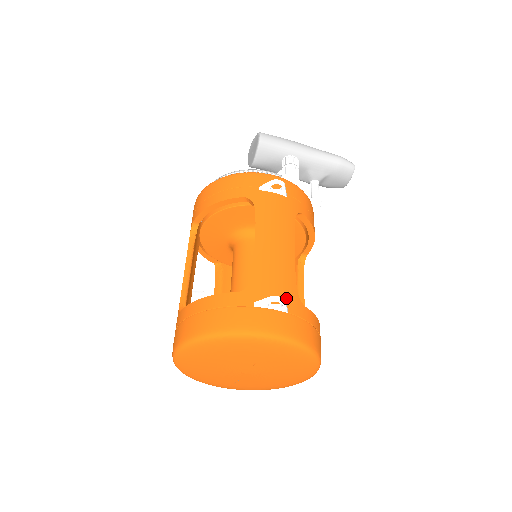
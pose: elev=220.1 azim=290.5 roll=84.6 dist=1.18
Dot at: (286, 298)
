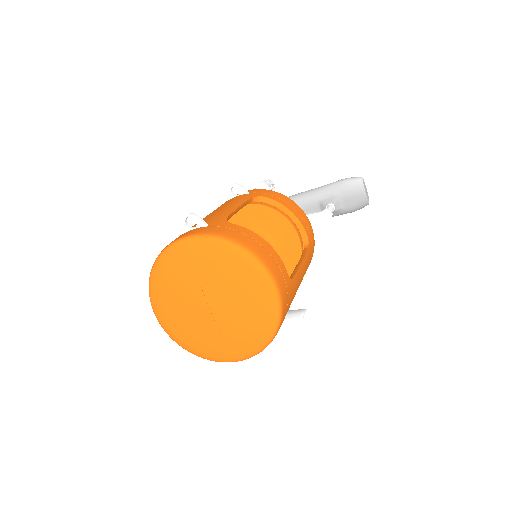
Dot at: (211, 222)
